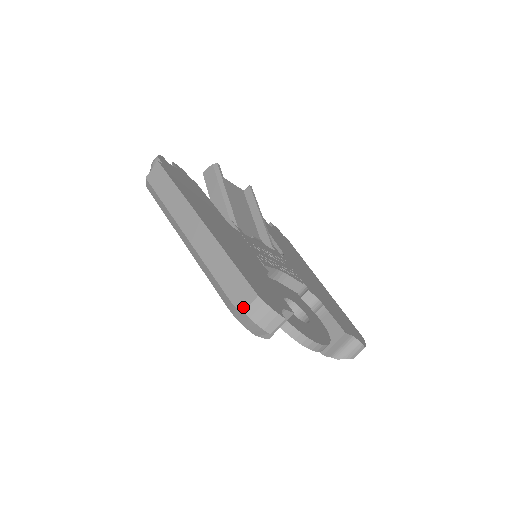
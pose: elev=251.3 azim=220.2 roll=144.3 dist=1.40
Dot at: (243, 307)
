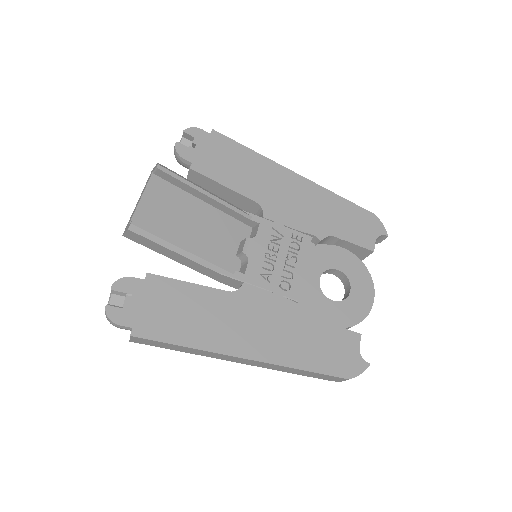
Dot at: occluded
